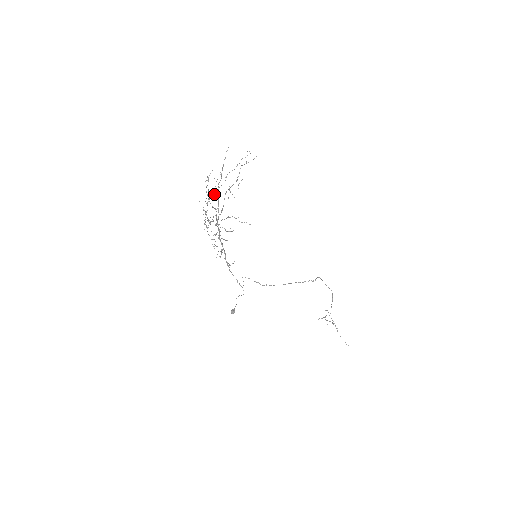
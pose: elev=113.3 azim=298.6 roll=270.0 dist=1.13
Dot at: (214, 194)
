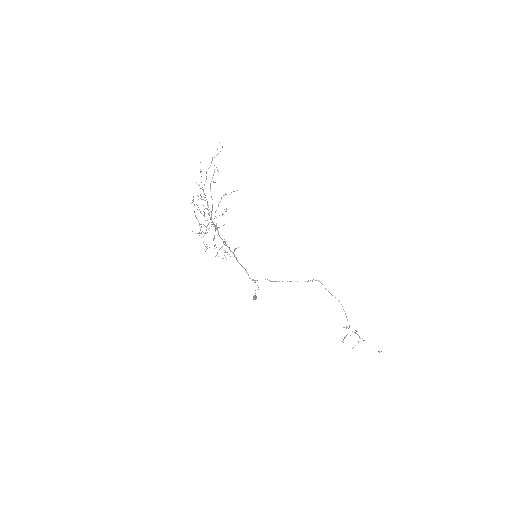
Dot at: occluded
